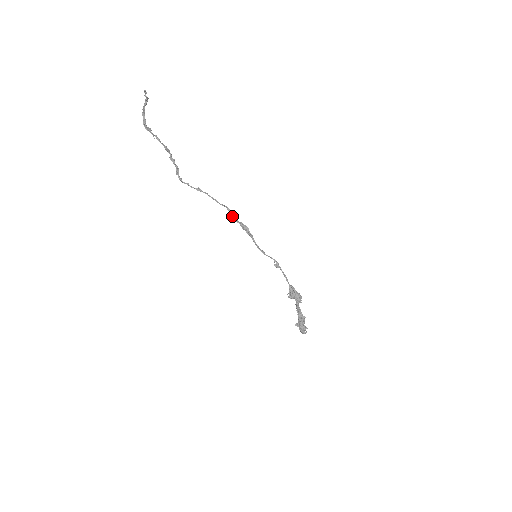
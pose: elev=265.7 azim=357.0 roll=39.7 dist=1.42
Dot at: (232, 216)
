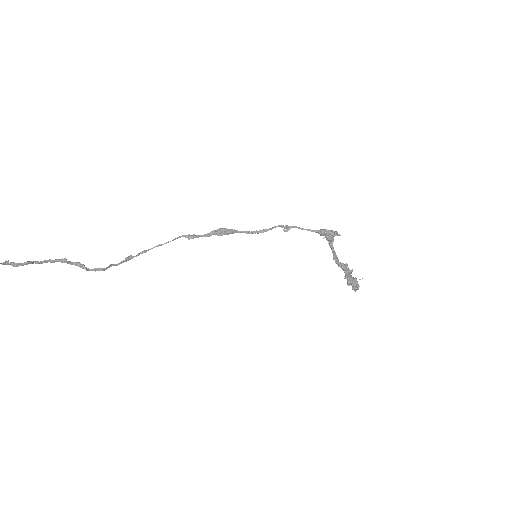
Dot at: (196, 236)
